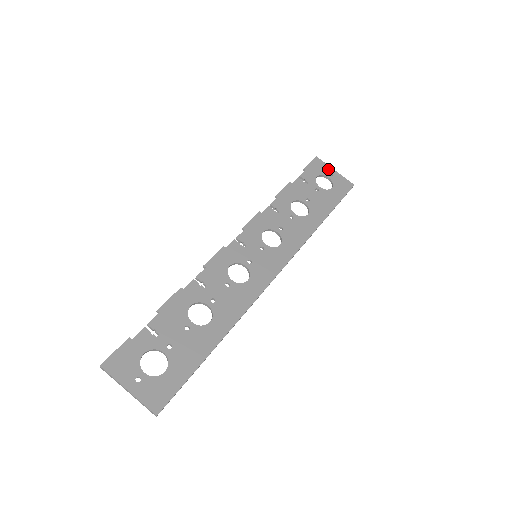
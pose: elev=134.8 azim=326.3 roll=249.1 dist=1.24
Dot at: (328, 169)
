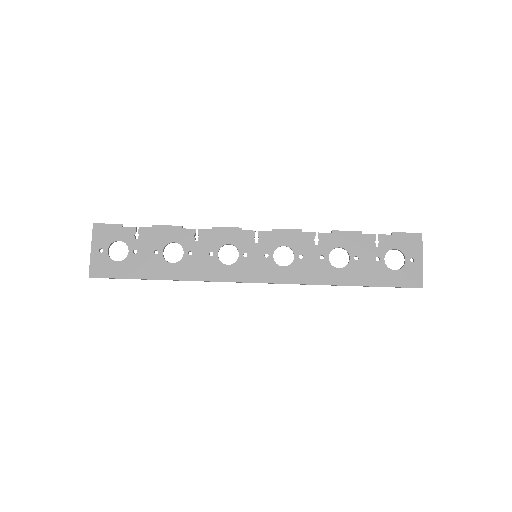
Dot at: (417, 253)
